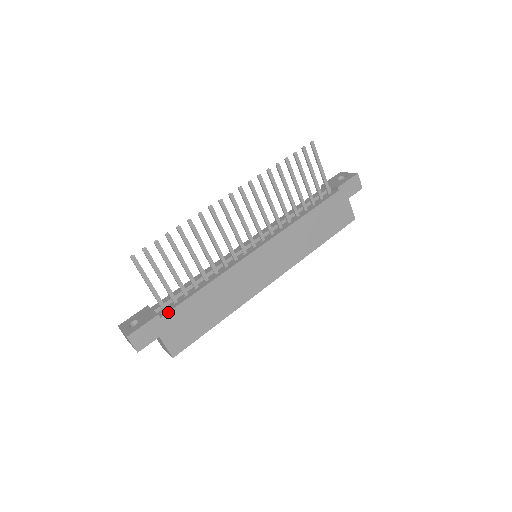
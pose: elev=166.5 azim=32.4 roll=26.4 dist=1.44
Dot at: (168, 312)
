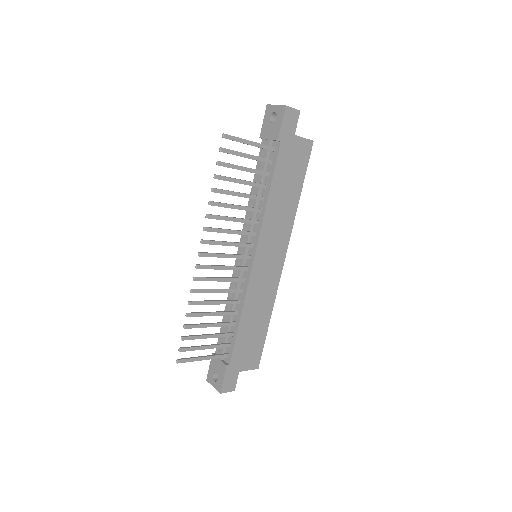
Dot at: (231, 358)
